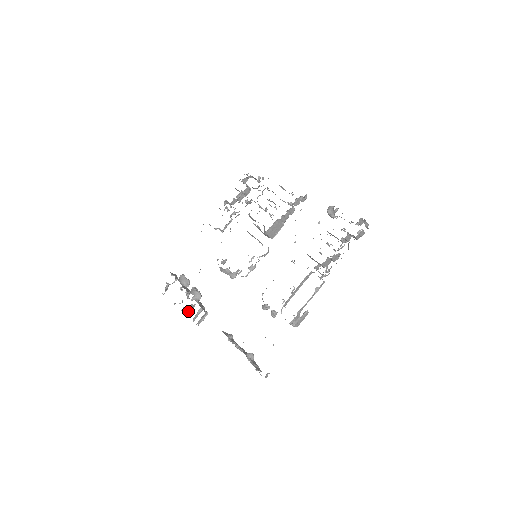
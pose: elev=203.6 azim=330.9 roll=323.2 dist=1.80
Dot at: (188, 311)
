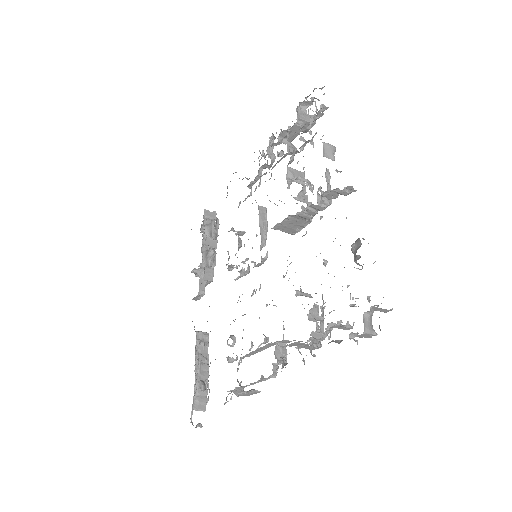
Dot at: occluded
